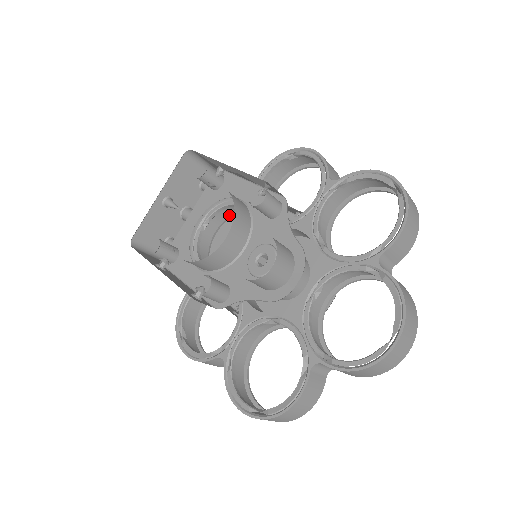
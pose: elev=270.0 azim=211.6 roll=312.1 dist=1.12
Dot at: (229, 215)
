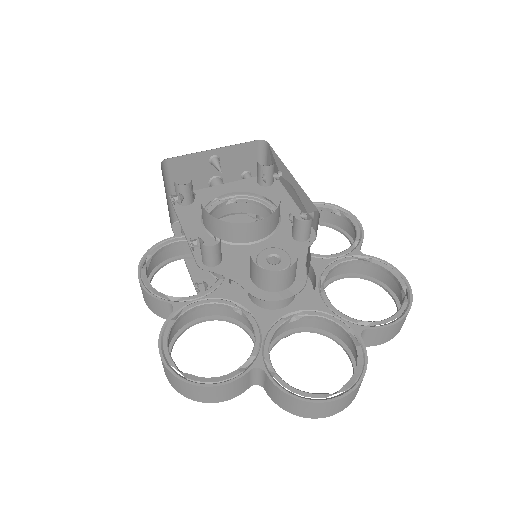
Dot at: (250, 212)
